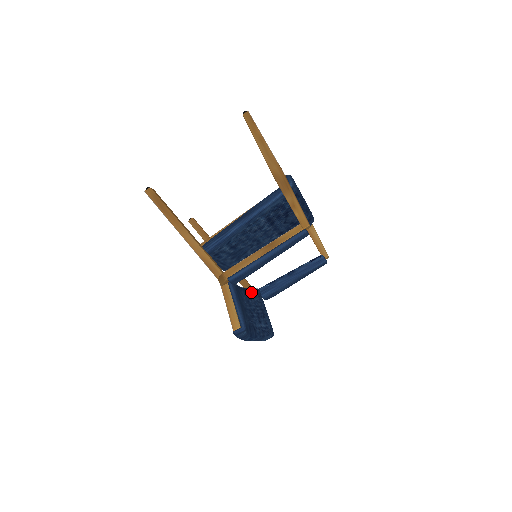
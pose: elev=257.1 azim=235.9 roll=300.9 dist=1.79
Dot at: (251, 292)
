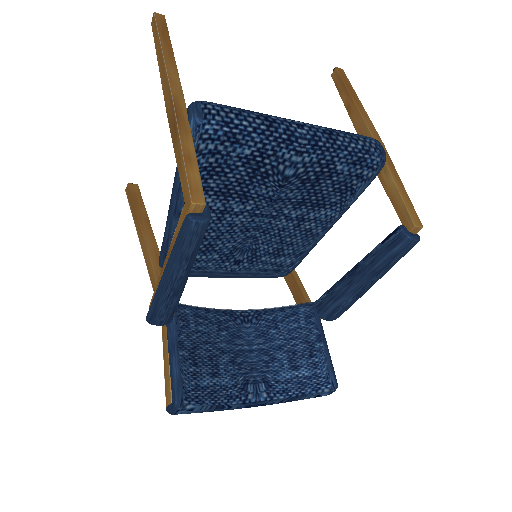
Dot at: (284, 313)
